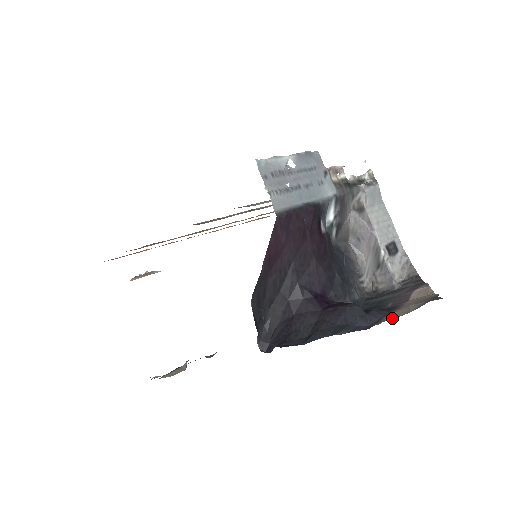
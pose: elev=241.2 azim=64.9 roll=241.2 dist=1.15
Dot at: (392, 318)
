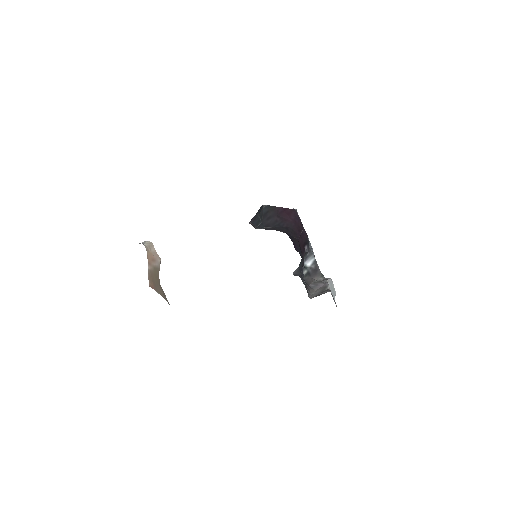
Dot at: occluded
